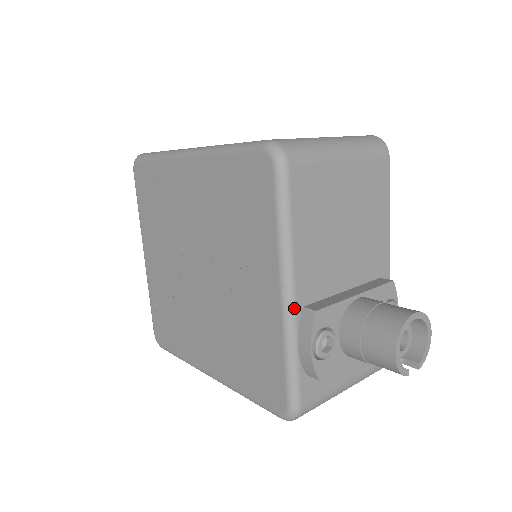
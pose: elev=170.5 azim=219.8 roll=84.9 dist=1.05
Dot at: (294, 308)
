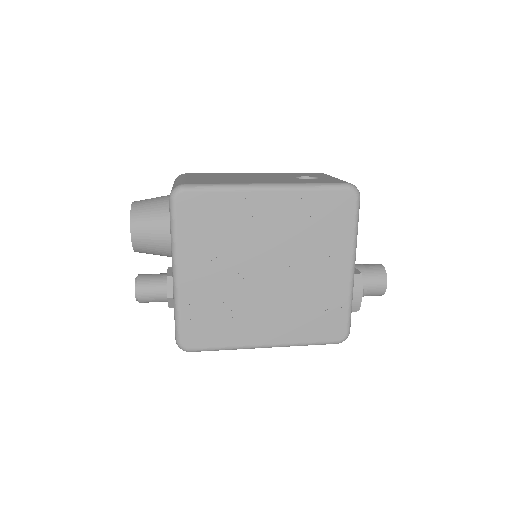
Dot at: (354, 275)
